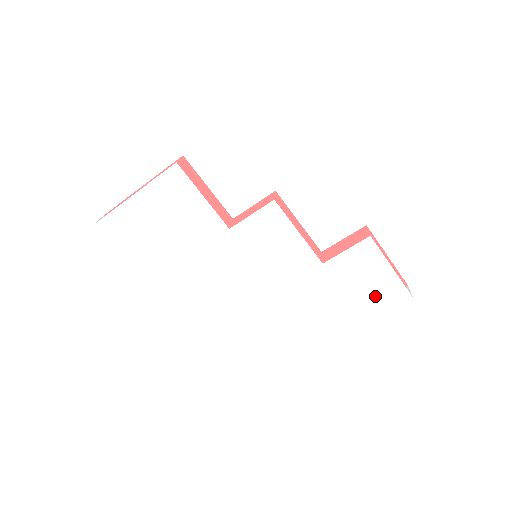
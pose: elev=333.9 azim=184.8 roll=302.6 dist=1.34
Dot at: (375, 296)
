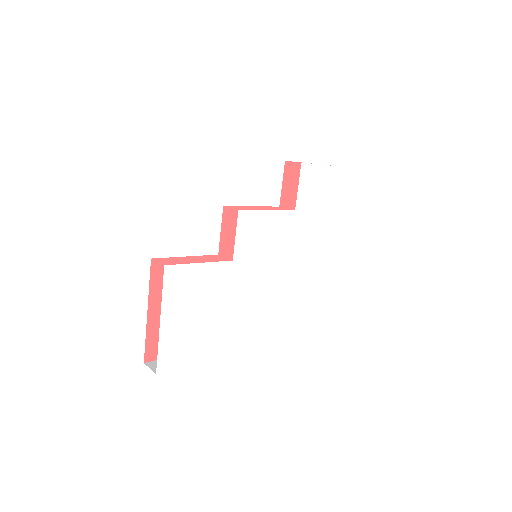
Dot at: (333, 191)
